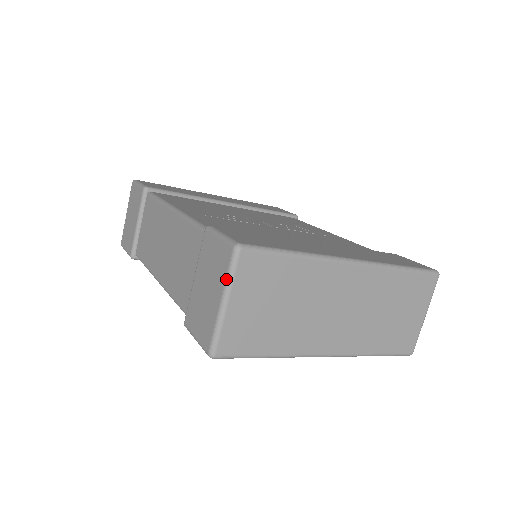
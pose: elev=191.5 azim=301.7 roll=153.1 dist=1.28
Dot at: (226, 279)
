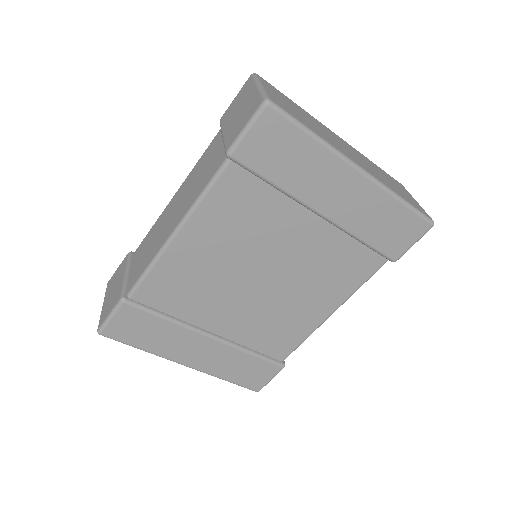
Dot at: (254, 81)
